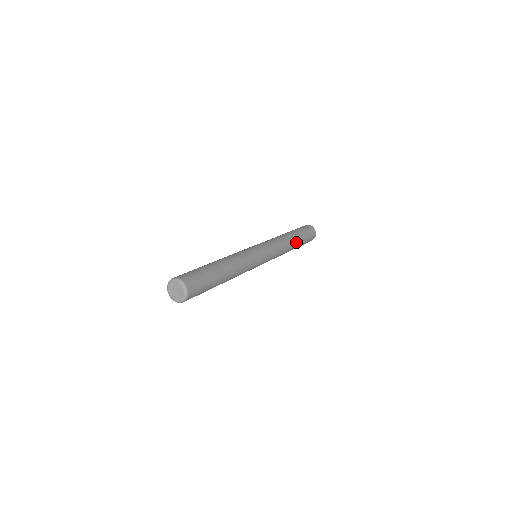
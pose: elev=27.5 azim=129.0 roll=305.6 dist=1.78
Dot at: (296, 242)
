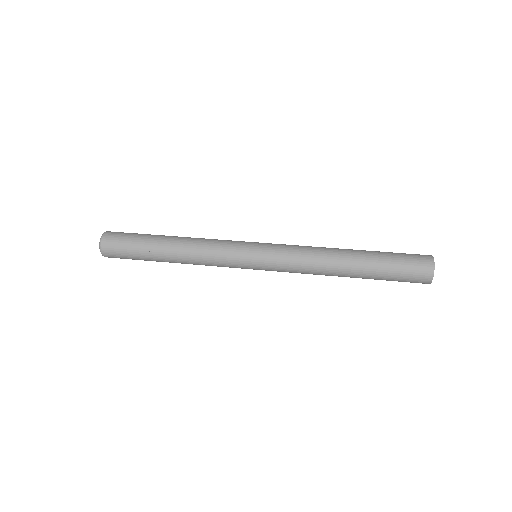
Dot at: (353, 271)
